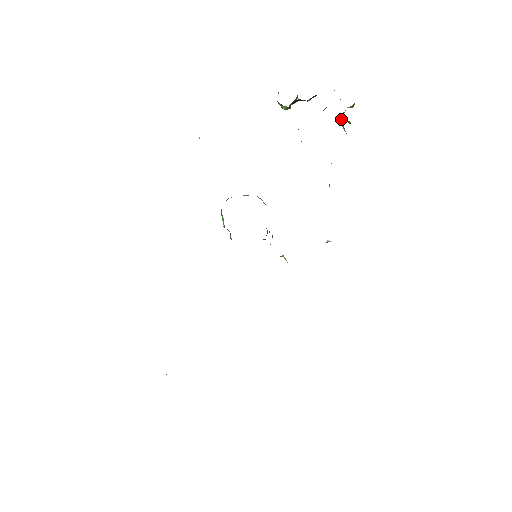
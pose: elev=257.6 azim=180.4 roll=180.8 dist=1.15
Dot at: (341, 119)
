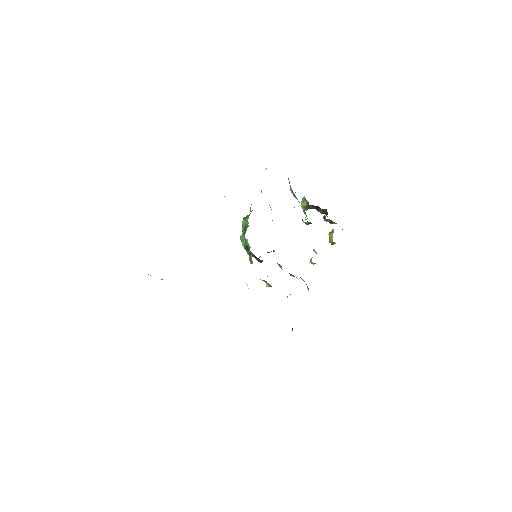
Dot at: (331, 233)
